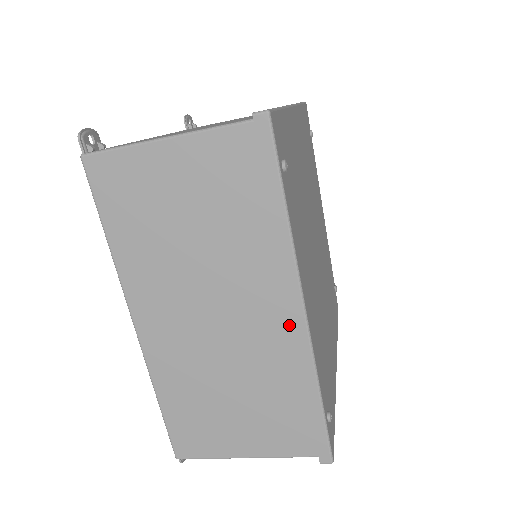
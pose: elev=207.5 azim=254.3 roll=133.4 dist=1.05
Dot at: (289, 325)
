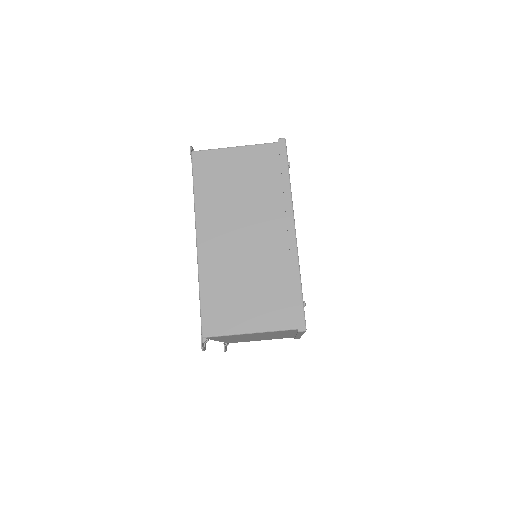
Dot at: (286, 239)
